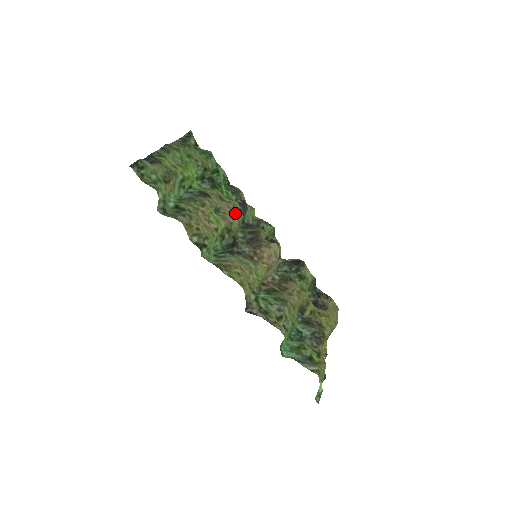
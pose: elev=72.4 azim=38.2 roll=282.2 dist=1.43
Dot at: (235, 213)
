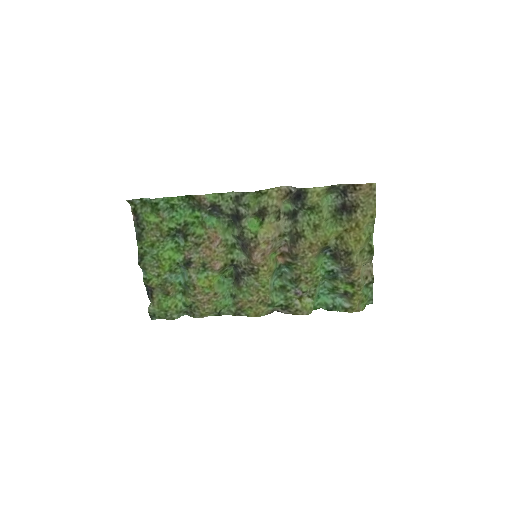
Dot at: (214, 248)
